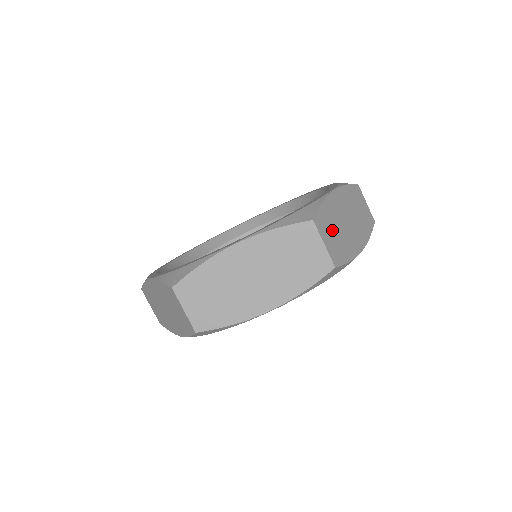
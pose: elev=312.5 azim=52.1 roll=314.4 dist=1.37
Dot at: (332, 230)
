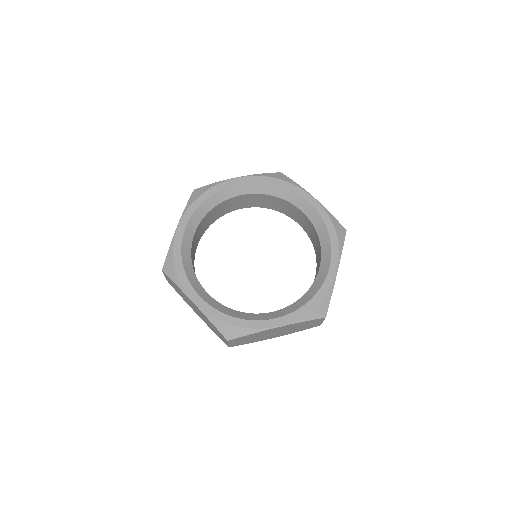
Dot at: (247, 339)
